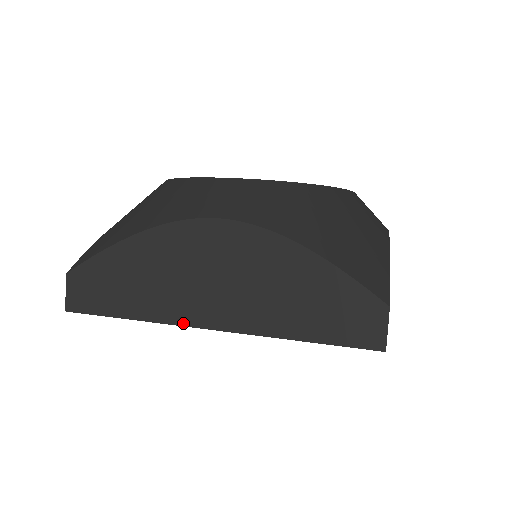
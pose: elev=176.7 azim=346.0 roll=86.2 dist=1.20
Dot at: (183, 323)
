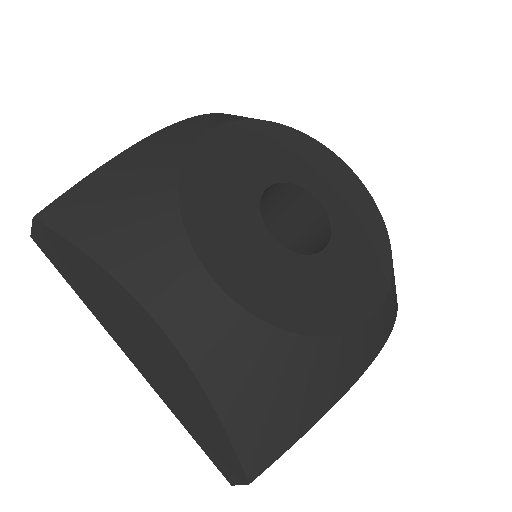
Dot at: (112, 336)
